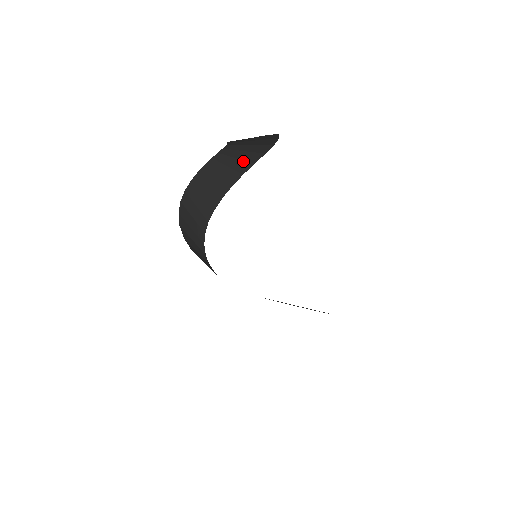
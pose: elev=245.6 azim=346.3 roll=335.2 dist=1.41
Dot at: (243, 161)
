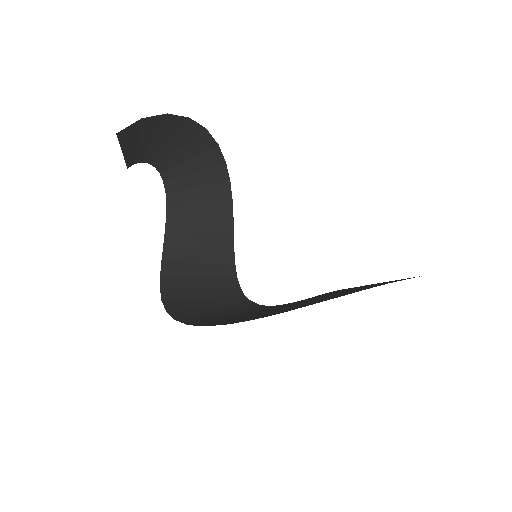
Dot at: (201, 154)
